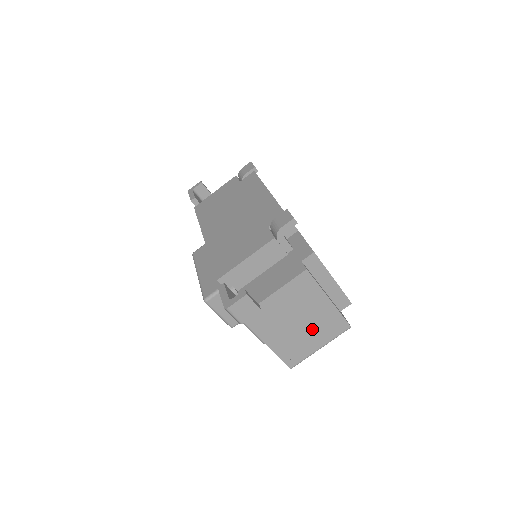
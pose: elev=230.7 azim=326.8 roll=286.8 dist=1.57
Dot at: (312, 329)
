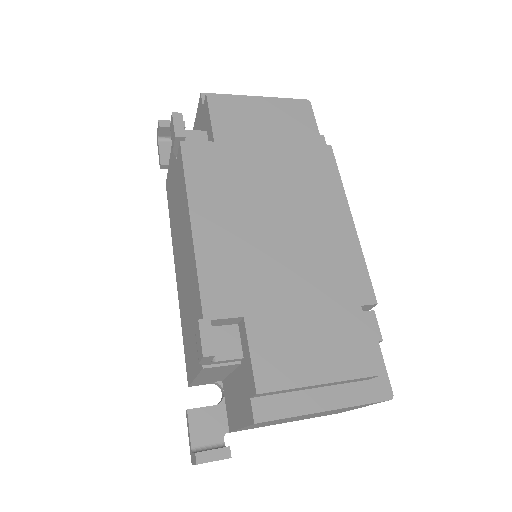
Dot at: (331, 412)
